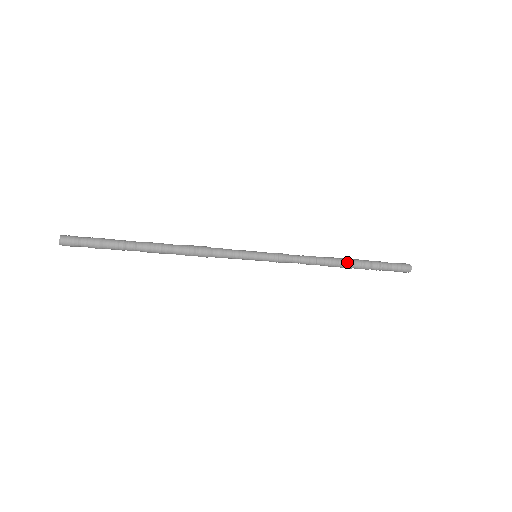
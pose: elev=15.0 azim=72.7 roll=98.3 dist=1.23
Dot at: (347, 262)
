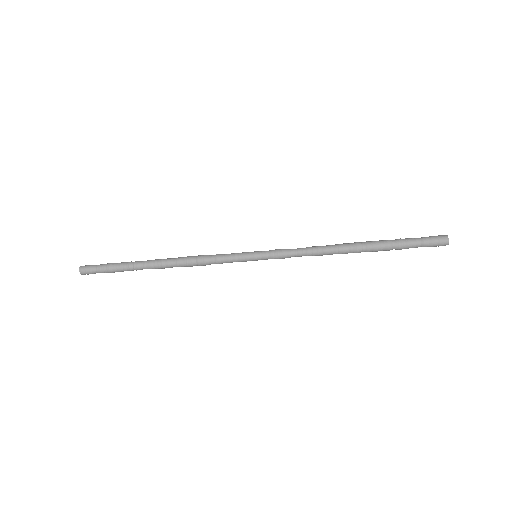
Dot at: (359, 245)
